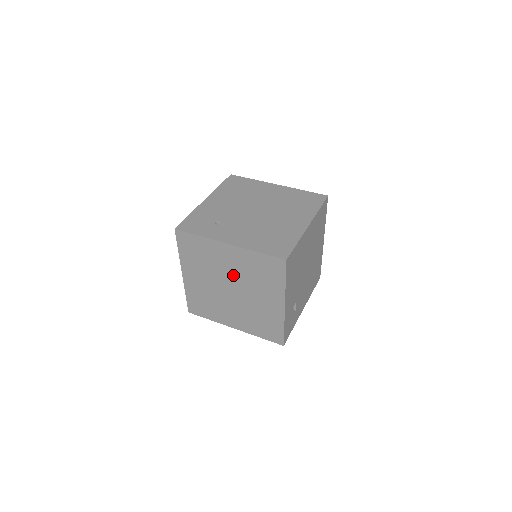
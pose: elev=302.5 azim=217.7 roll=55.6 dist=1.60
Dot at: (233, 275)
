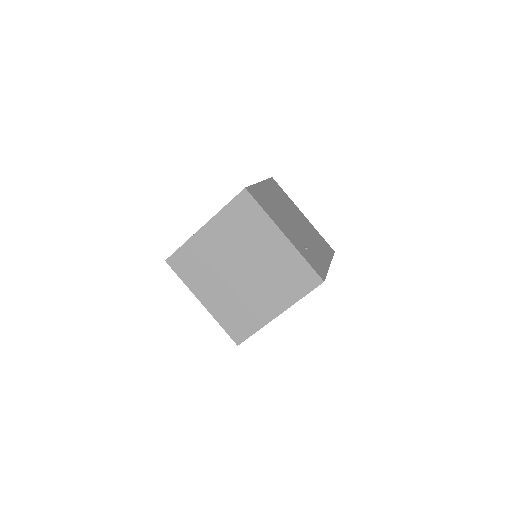
Dot at: (230, 253)
